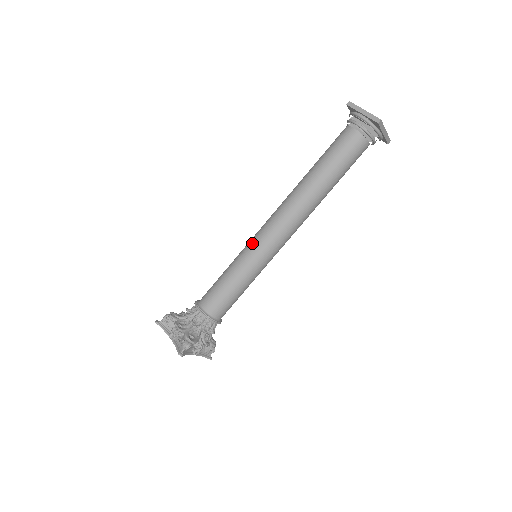
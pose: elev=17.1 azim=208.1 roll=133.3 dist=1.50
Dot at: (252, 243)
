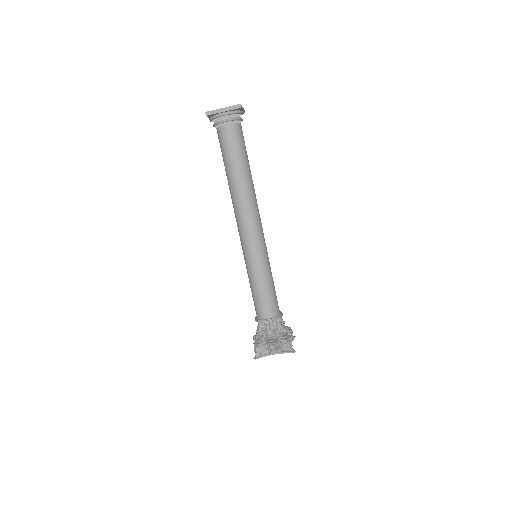
Dot at: (250, 252)
